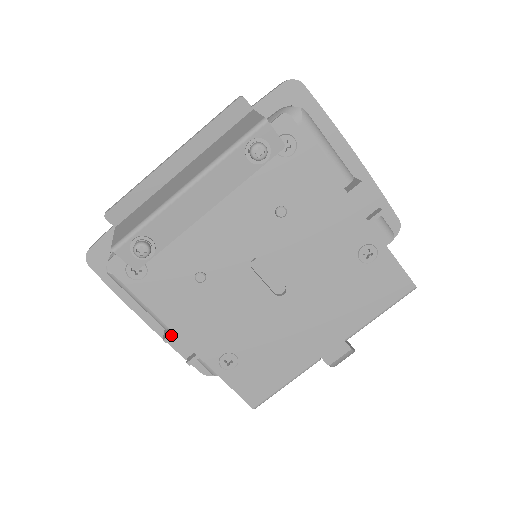
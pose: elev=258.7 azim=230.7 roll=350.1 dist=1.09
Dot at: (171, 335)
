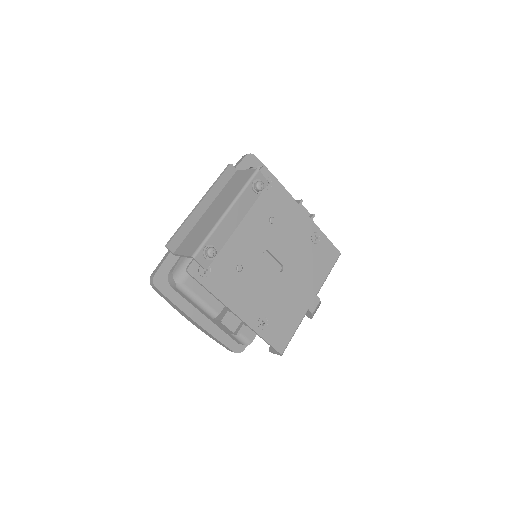
Dot at: (225, 315)
